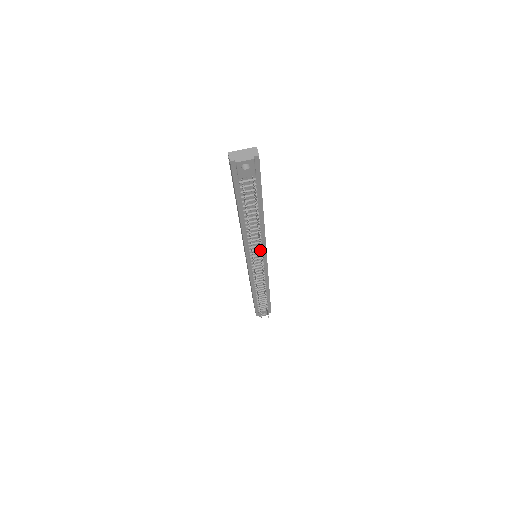
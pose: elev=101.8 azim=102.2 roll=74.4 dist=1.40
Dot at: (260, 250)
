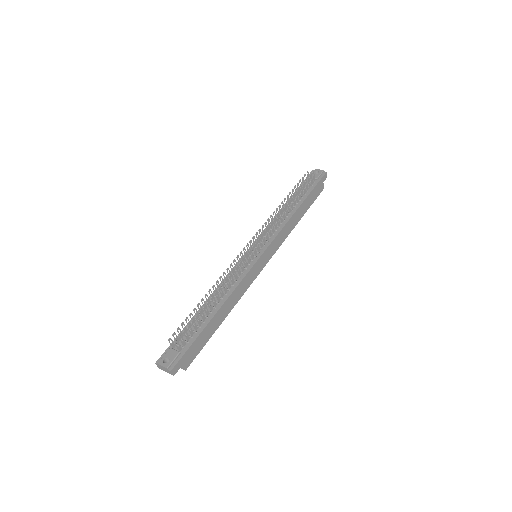
Dot at: (271, 232)
